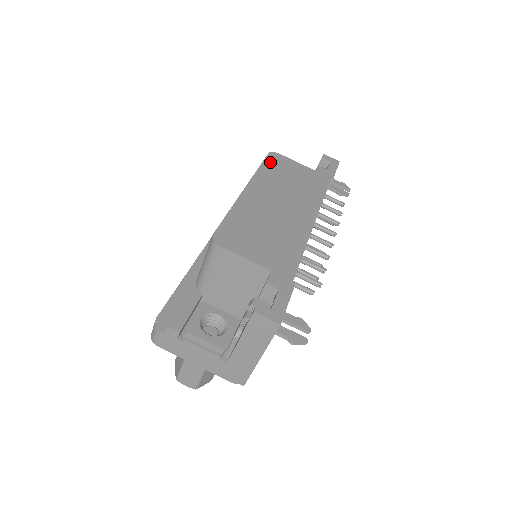
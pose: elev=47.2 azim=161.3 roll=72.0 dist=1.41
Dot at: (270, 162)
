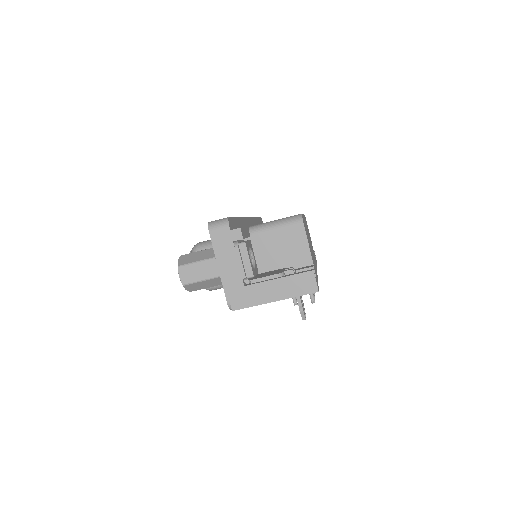
Dot at: occluded
